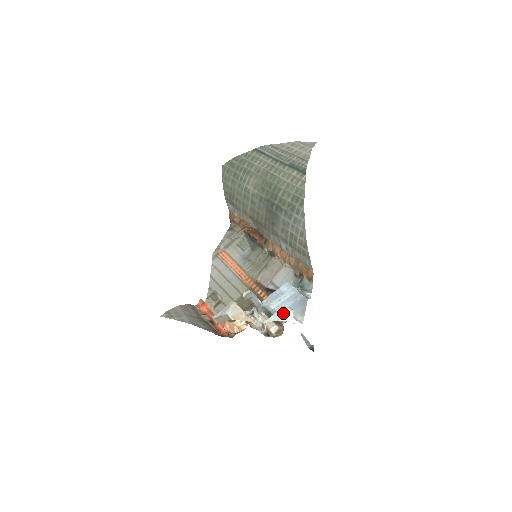
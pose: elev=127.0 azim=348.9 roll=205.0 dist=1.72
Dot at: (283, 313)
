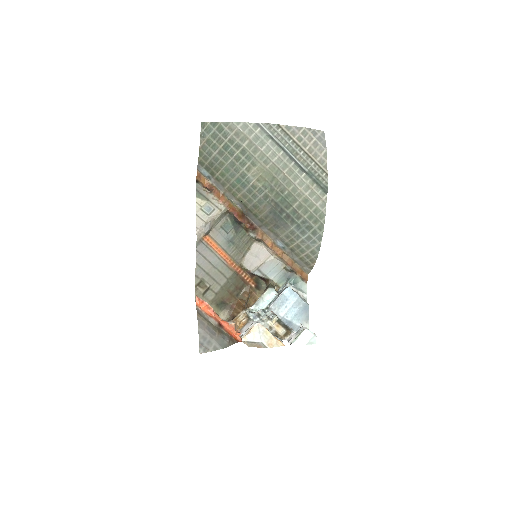
Dot at: (309, 338)
